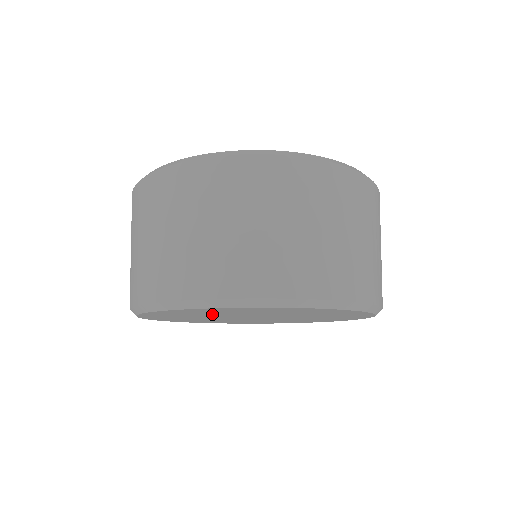
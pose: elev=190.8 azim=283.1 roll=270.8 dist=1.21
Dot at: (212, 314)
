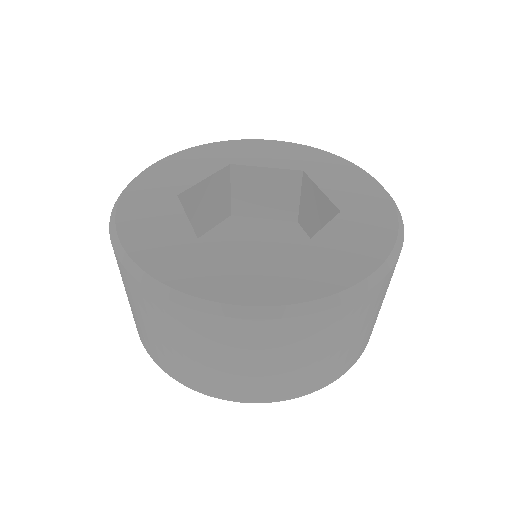
Dot at: occluded
